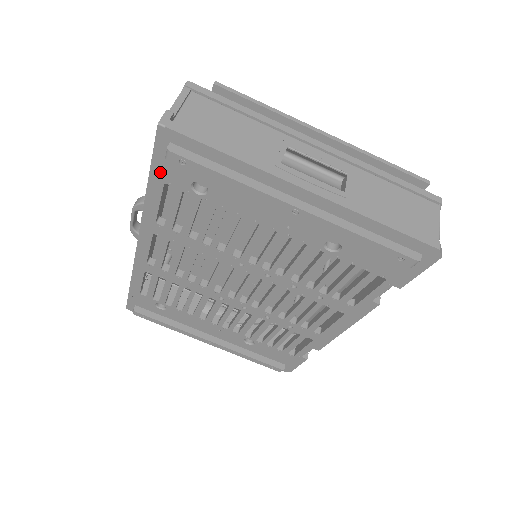
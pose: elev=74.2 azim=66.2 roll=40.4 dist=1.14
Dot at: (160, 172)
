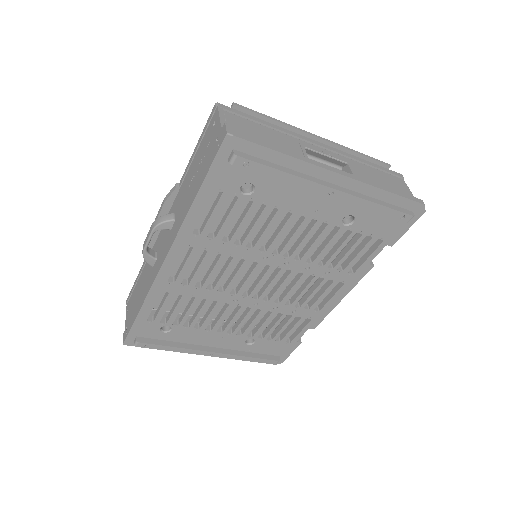
Dot at: (214, 180)
